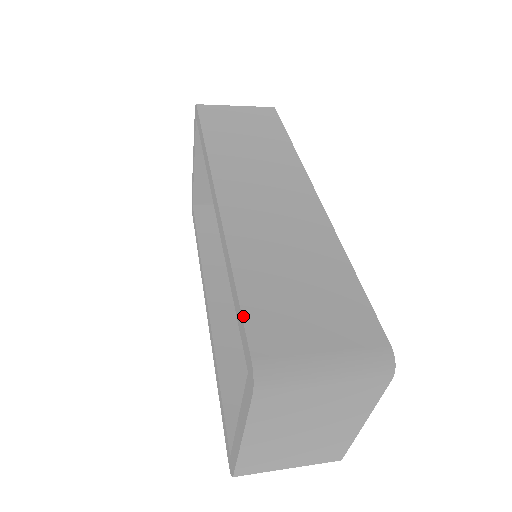
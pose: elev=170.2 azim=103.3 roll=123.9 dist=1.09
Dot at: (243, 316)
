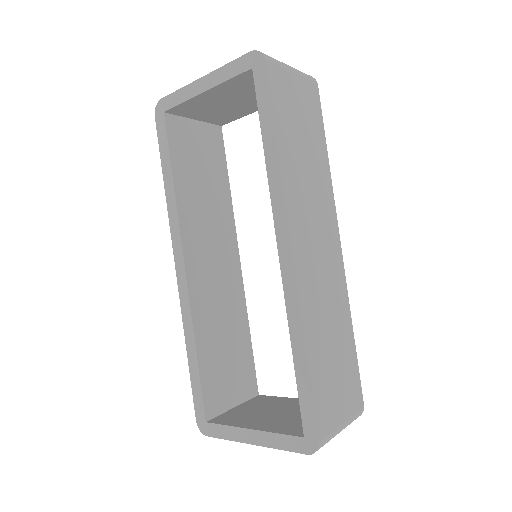
Dot at: (314, 403)
